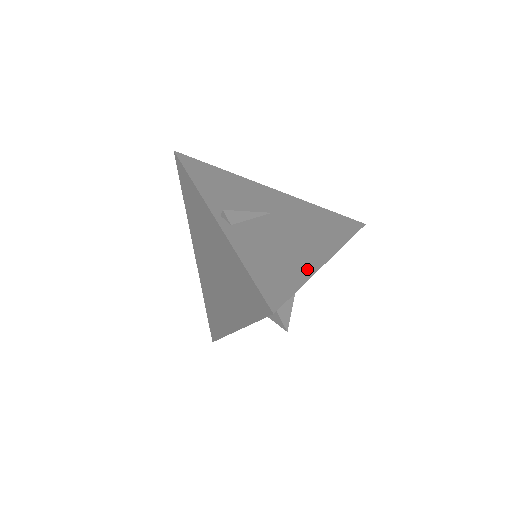
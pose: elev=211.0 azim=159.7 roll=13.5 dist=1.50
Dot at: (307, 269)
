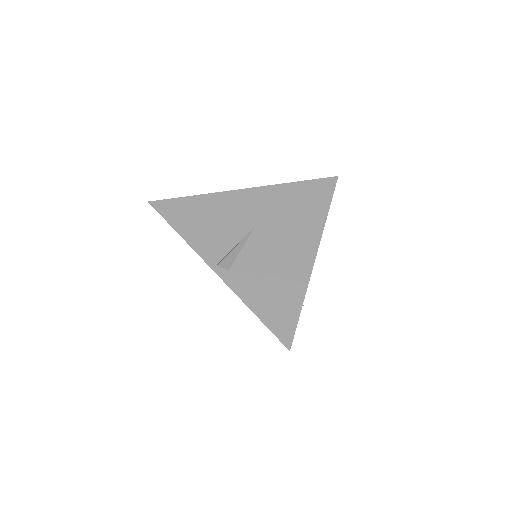
Dot at: (302, 281)
